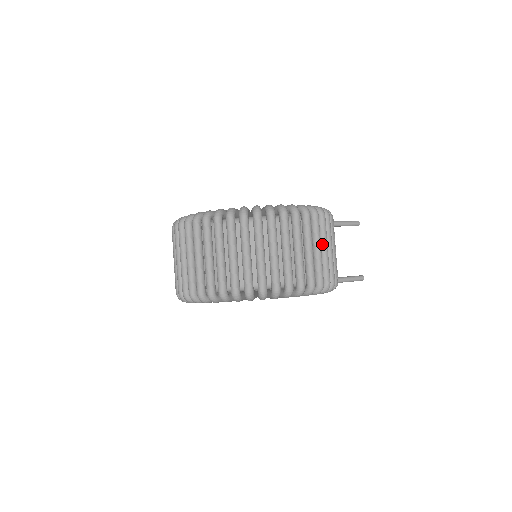
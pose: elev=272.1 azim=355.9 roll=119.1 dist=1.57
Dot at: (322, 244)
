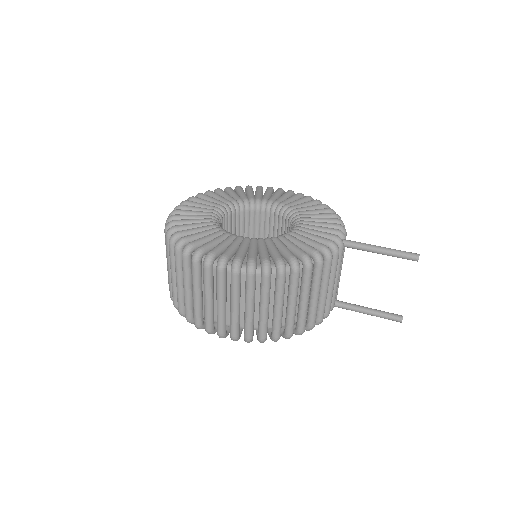
Dot at: (260, 302)
